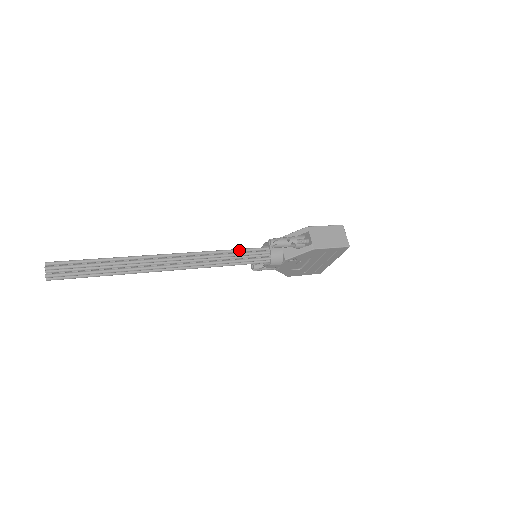
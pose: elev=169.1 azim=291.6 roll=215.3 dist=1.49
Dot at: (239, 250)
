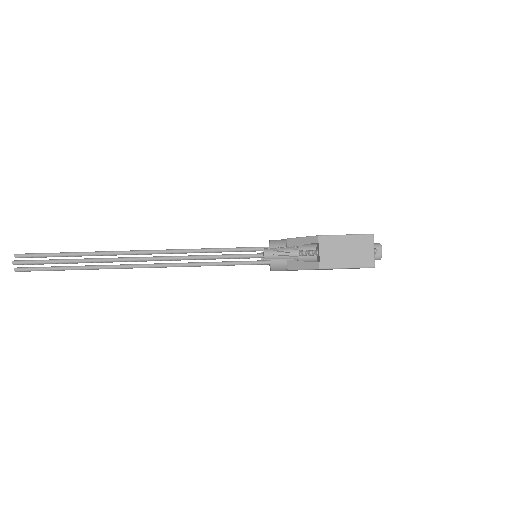
Dot at: (233, 250)
